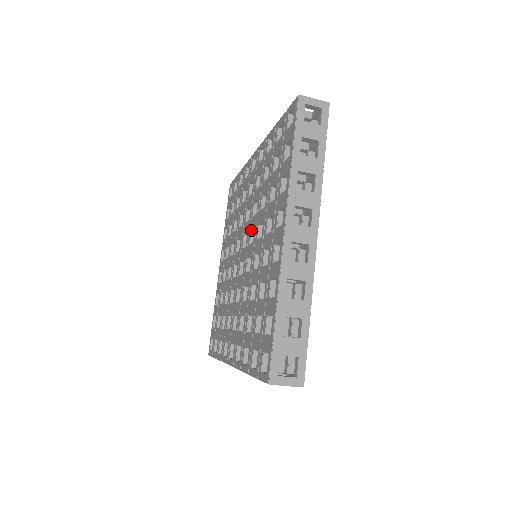
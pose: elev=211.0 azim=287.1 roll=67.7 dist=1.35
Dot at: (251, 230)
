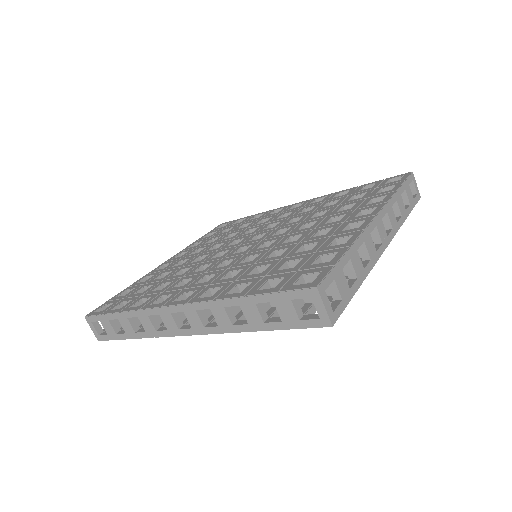
Dot at: (279, 230)
